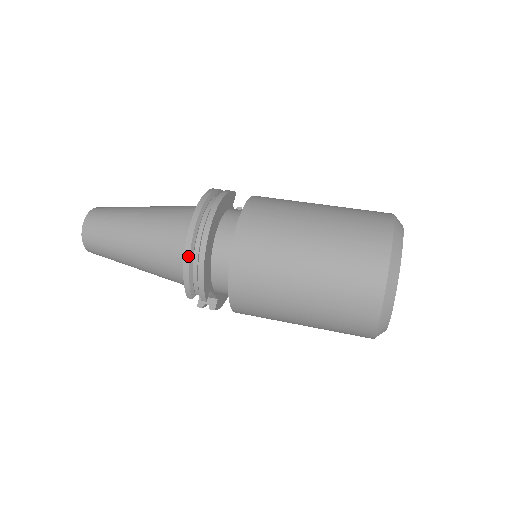
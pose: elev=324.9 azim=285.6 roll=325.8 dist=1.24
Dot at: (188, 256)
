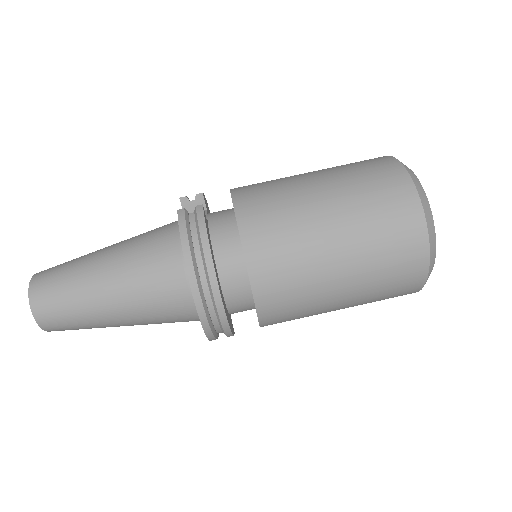
Dot at: (210, 332)
